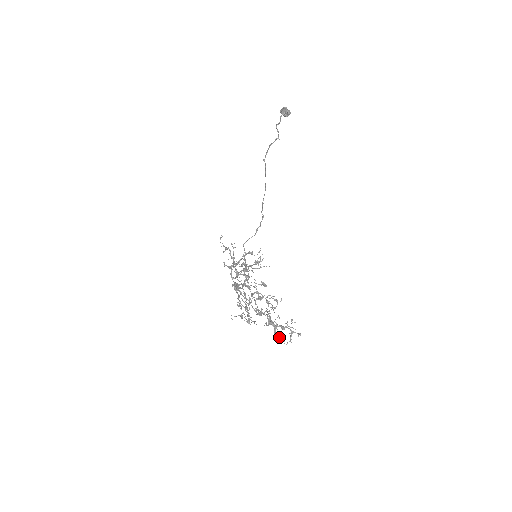
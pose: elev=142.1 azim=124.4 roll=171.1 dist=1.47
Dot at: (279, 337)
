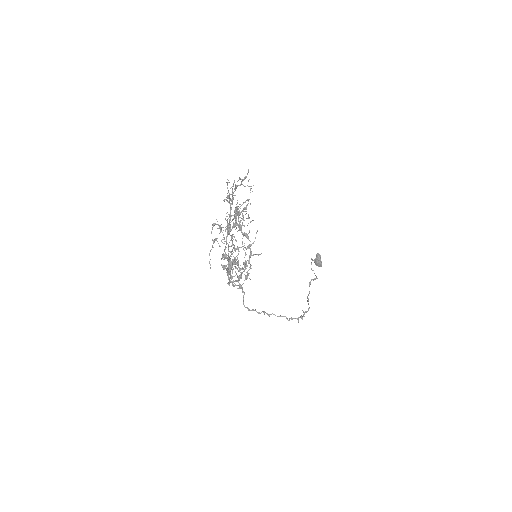
Dot at: (241, 212)
